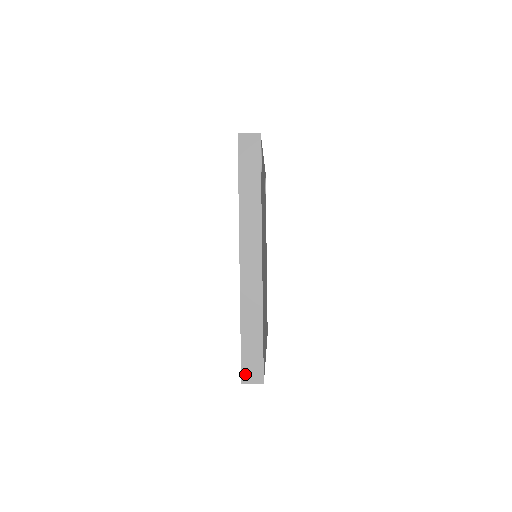
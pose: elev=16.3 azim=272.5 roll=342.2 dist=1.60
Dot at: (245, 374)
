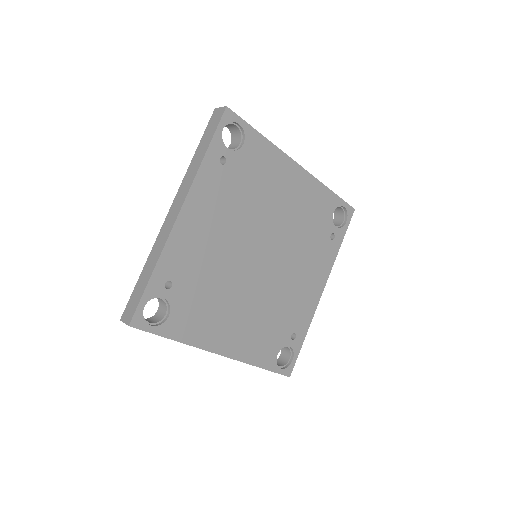
Dot at: occluded
